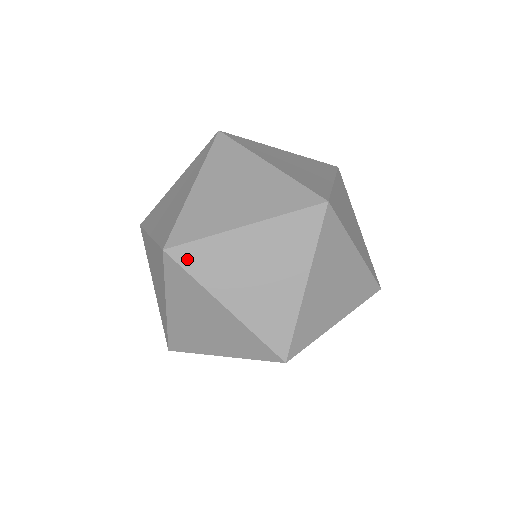
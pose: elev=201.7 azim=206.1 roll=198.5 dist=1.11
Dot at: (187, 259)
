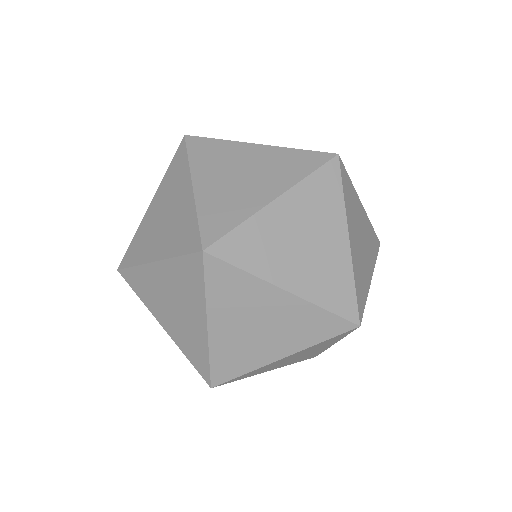
Dot at: (129, 260)
